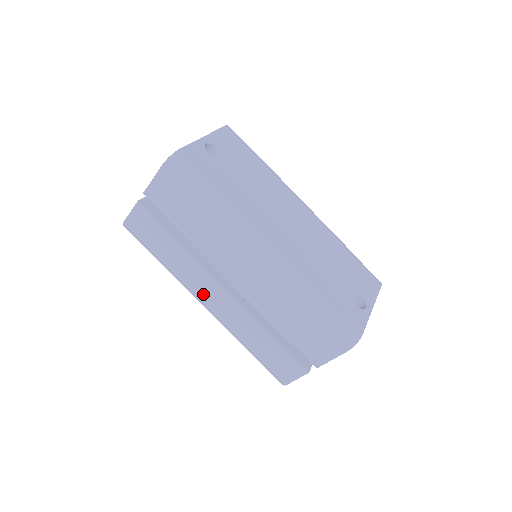
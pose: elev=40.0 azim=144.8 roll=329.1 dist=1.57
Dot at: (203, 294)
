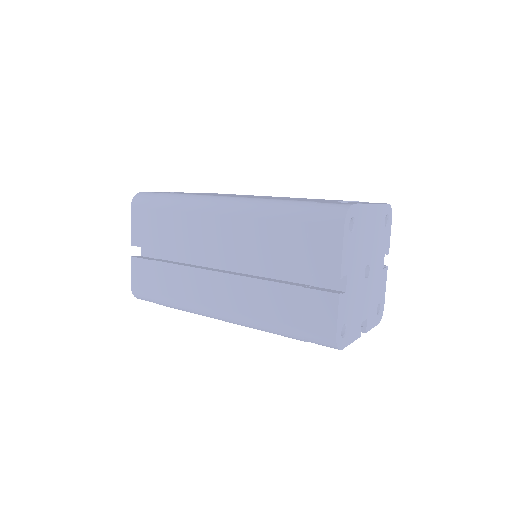
Dot at: (209, 299)
